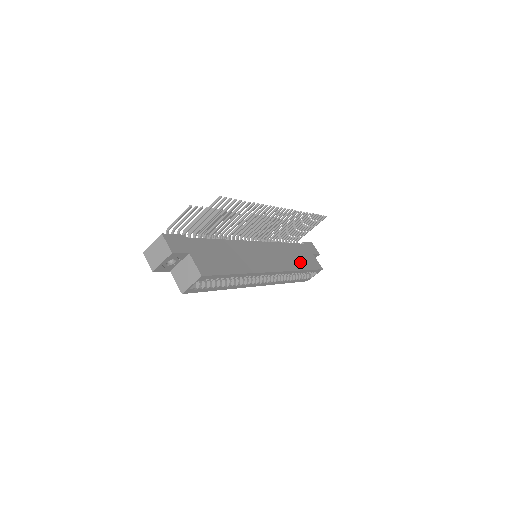
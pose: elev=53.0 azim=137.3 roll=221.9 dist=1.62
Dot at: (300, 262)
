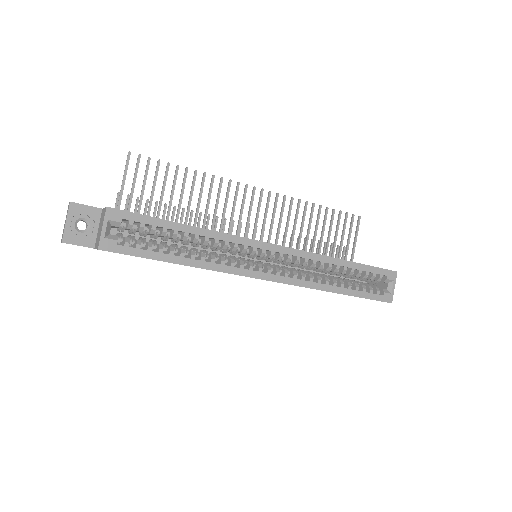
Dot at: occluded
